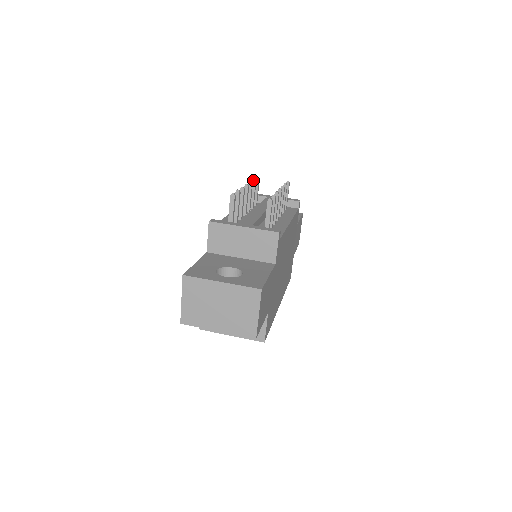
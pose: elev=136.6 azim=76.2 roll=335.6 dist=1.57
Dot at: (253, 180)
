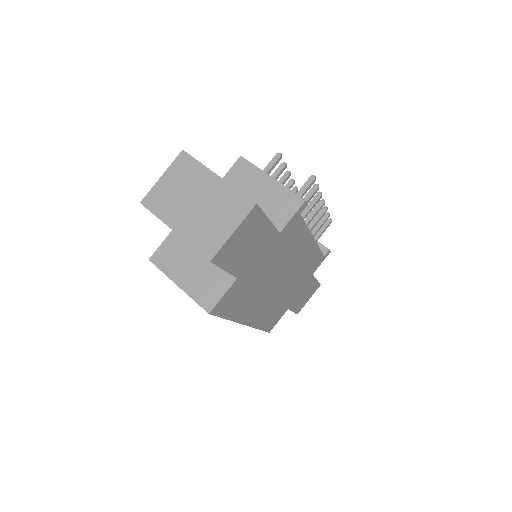
Dot at: occluded
